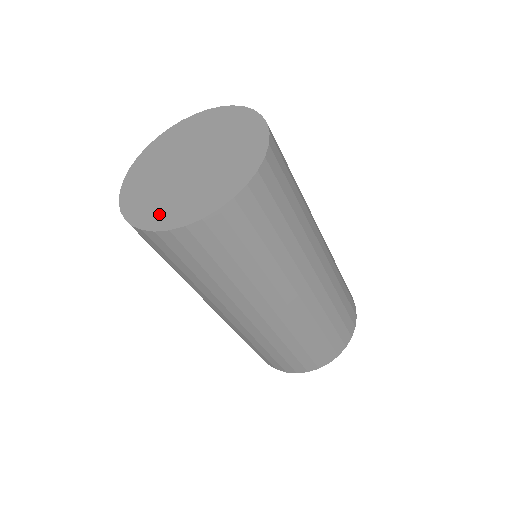
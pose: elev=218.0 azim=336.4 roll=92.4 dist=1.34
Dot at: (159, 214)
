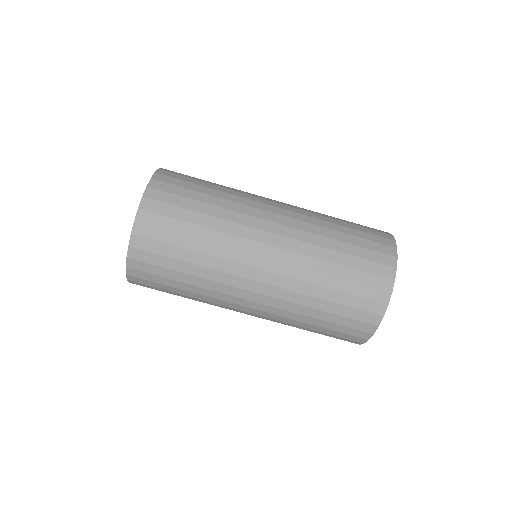
Dot at: occluded
